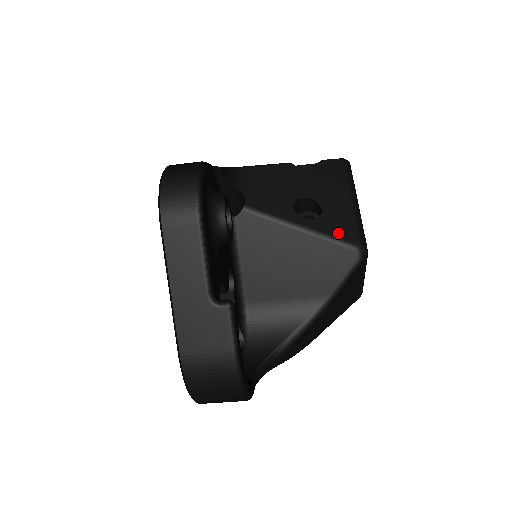
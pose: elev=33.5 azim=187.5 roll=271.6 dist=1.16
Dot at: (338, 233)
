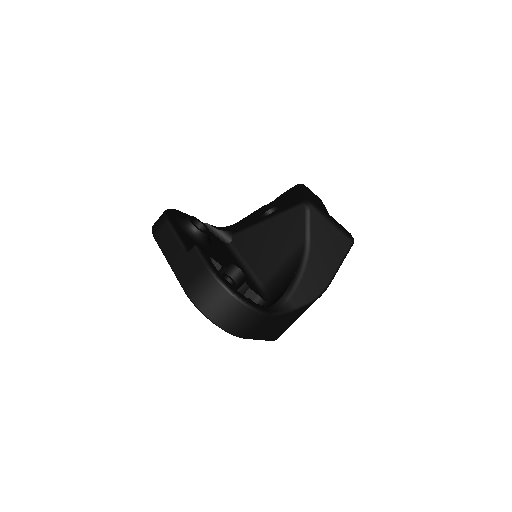
Dot at: (288, 206)
